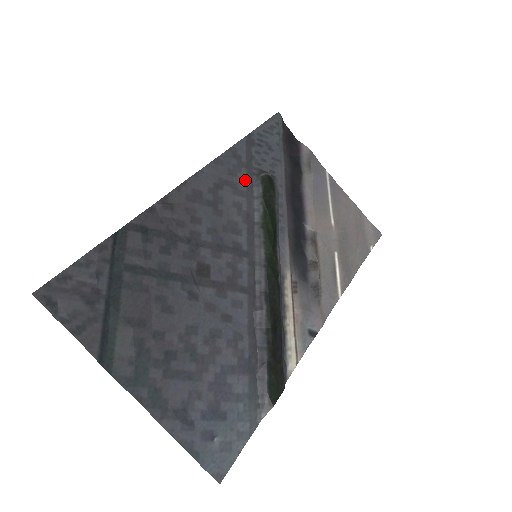
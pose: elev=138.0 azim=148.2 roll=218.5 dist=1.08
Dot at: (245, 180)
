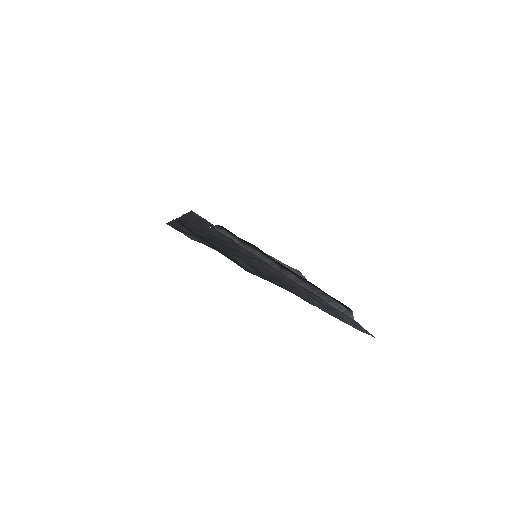
Dot at: occluded
